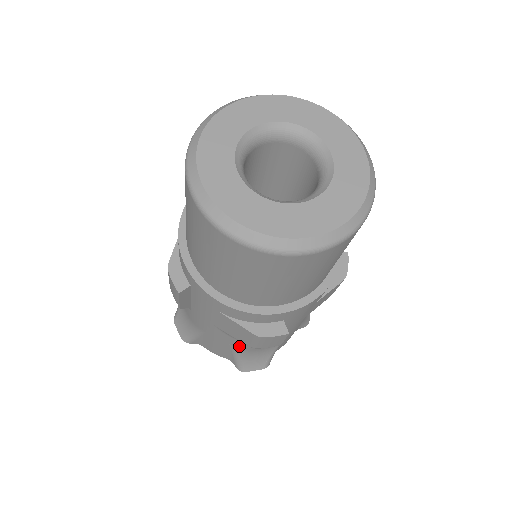
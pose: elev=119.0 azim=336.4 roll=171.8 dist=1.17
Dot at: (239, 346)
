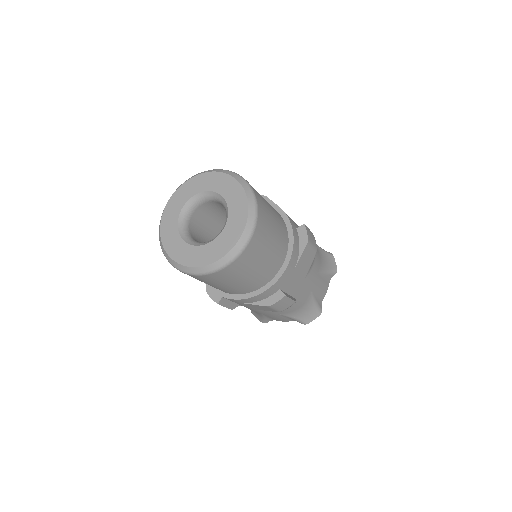
Dot at: (283, 312)
